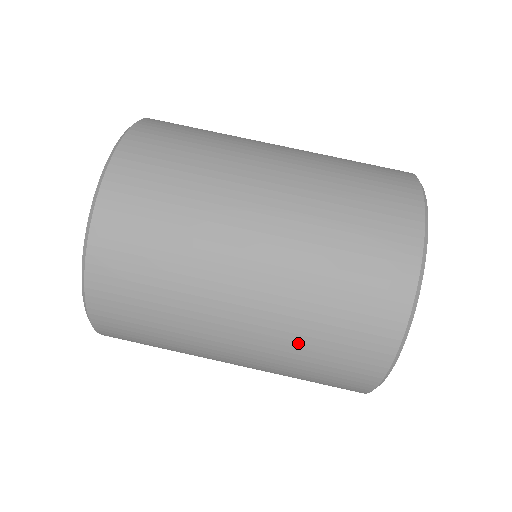
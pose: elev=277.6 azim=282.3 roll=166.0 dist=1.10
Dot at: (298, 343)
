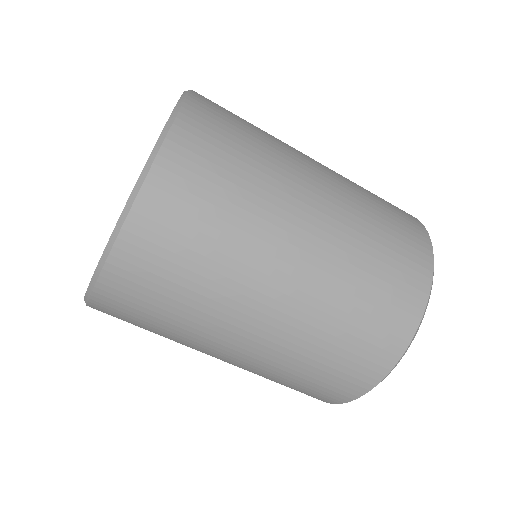
Dot at: occluded
